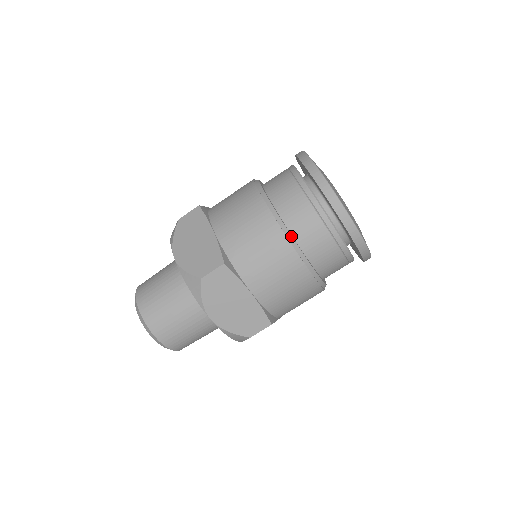
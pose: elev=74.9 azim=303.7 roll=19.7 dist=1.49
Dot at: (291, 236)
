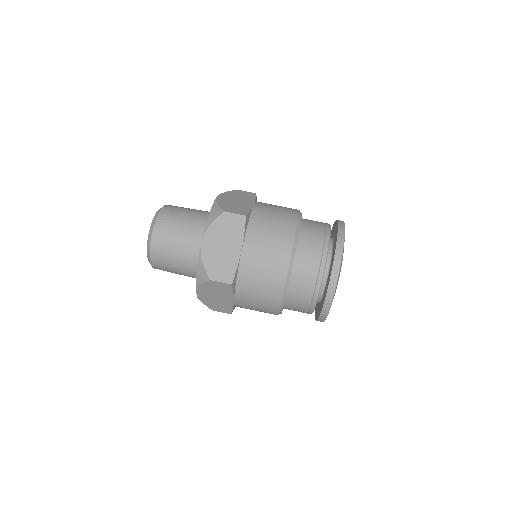
Dot at: occluded
